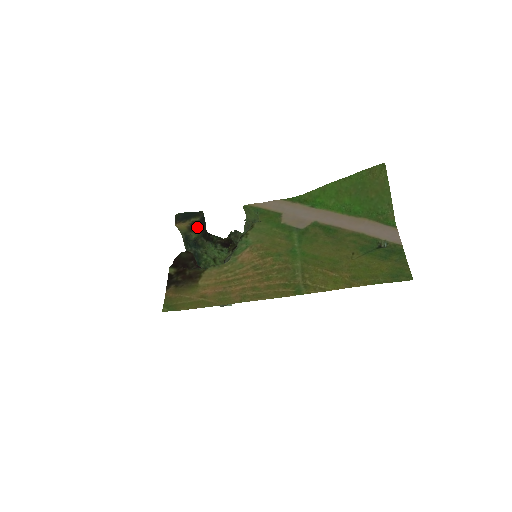
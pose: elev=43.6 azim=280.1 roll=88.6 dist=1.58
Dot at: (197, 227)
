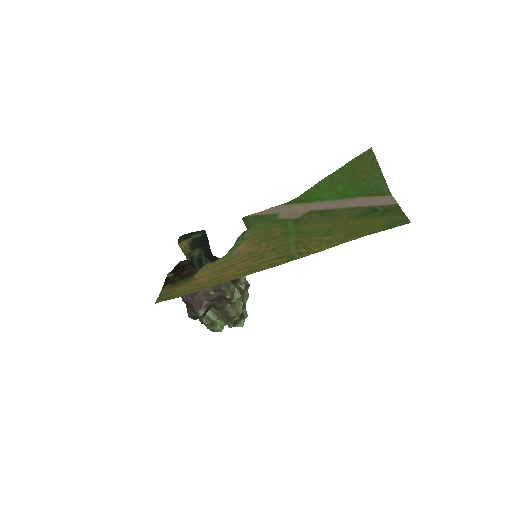
Dot at: (199, 244)
